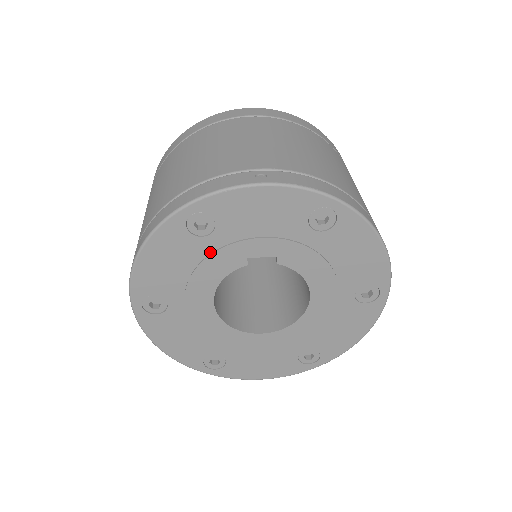
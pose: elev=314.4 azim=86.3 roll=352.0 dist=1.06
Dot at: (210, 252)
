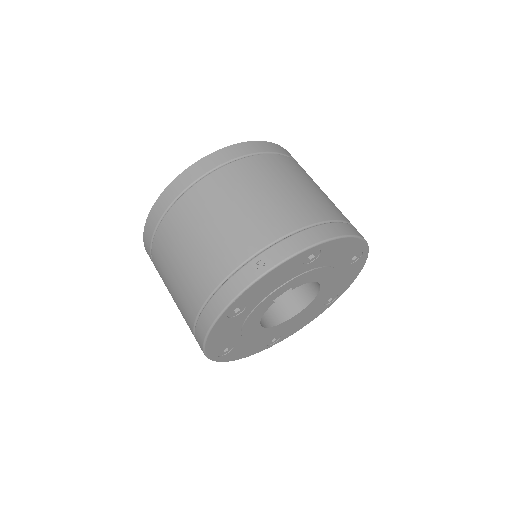
Dot at: (248, 314)
